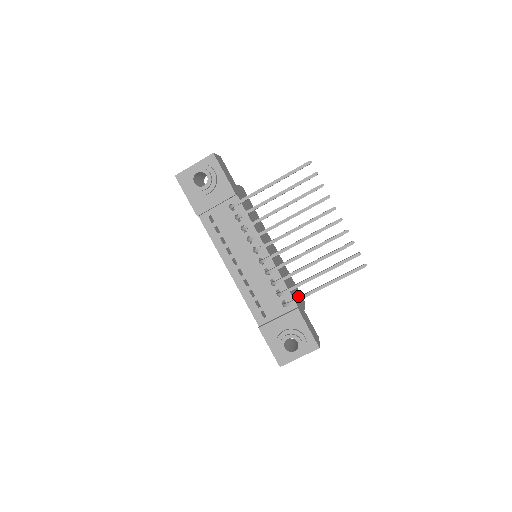
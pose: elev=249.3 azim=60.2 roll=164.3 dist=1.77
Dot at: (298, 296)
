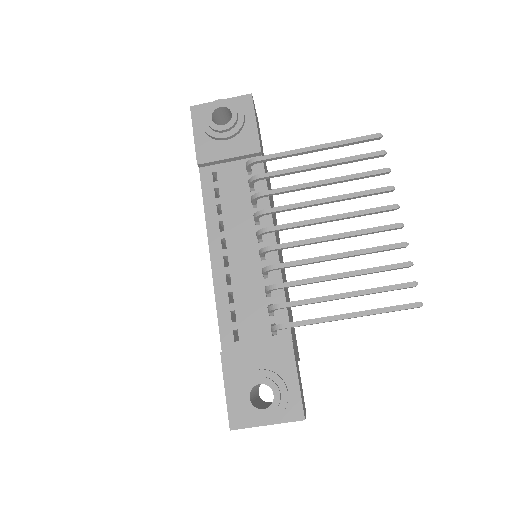
Dot at: occluded
